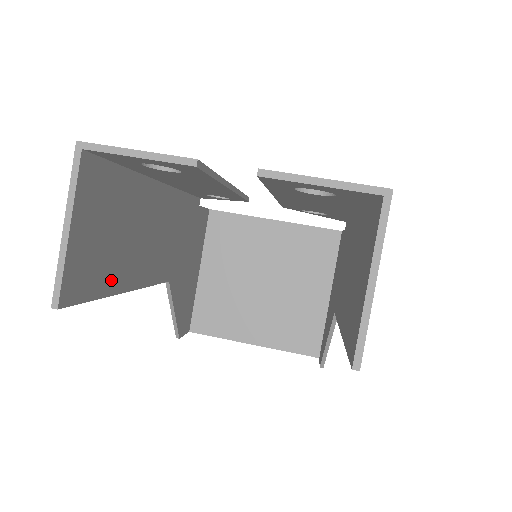
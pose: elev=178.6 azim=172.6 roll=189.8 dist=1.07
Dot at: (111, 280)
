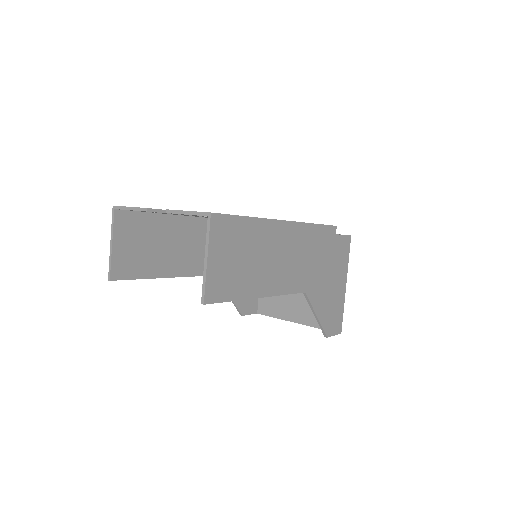
Dot at: (151, 270)
